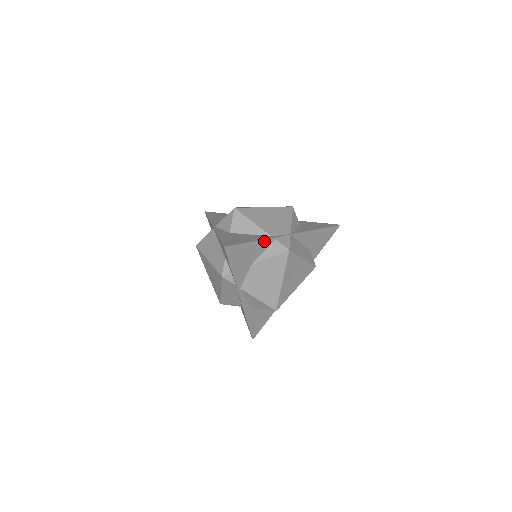
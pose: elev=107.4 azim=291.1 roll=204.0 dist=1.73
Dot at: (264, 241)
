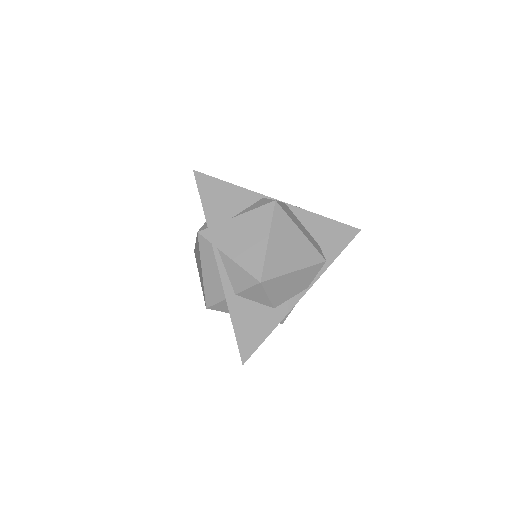
Dot at: (247, 192)
